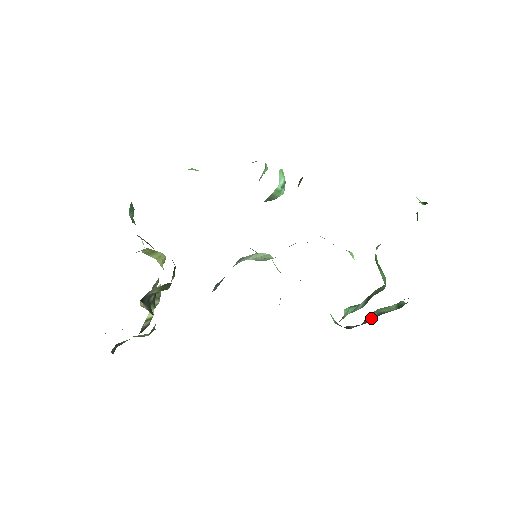
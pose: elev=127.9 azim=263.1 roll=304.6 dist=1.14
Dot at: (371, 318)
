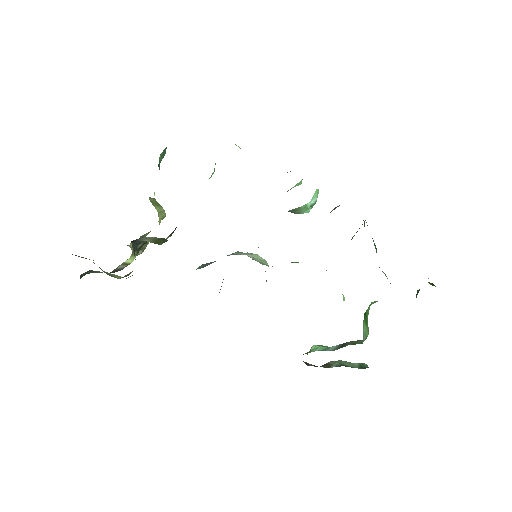
Dot at: (332, 365)
